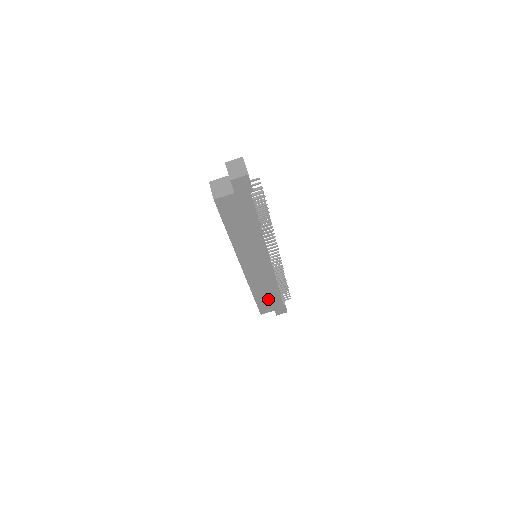
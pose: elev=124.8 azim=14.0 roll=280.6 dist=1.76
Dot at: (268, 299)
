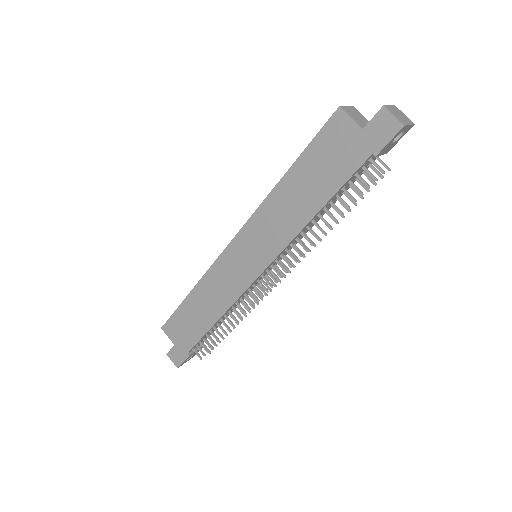
Dot at: (191, 320)
